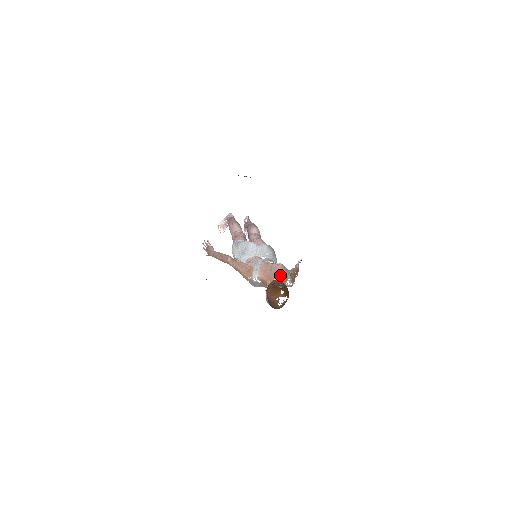
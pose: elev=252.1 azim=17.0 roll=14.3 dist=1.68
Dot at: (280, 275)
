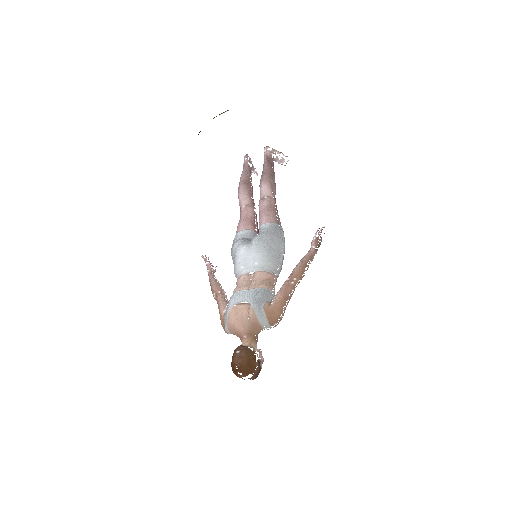
Dot at: (249, 328)
